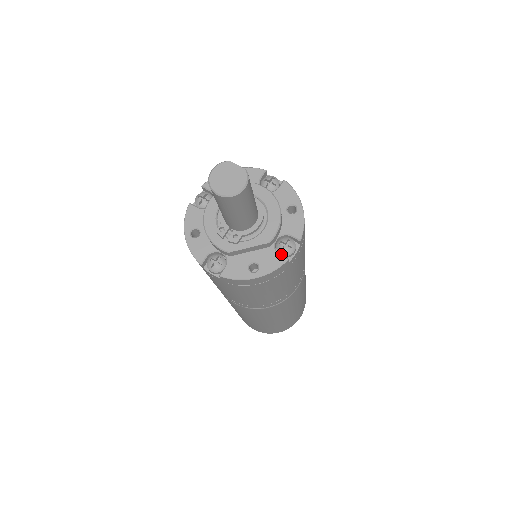
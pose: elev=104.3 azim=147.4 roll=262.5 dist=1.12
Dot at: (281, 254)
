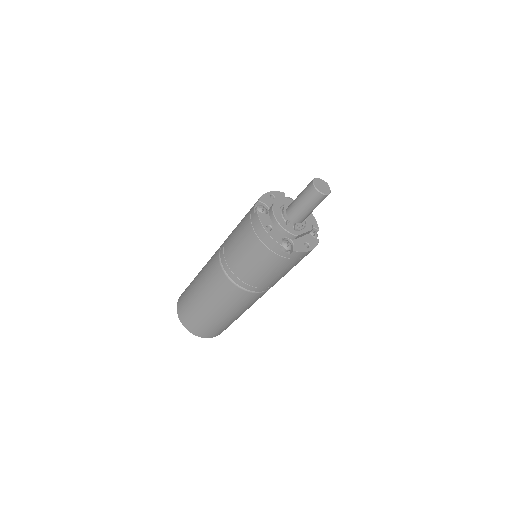
Dot at: (313, 238)
